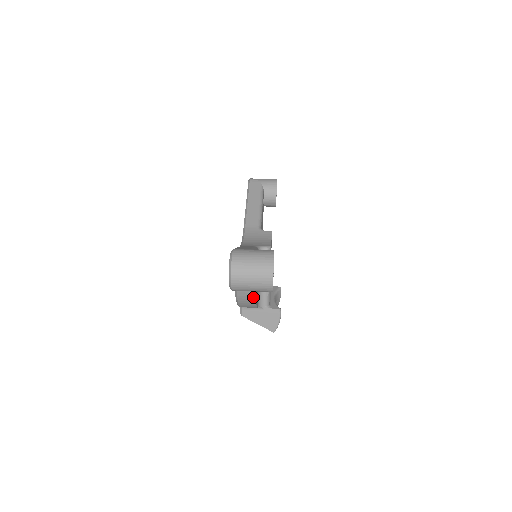
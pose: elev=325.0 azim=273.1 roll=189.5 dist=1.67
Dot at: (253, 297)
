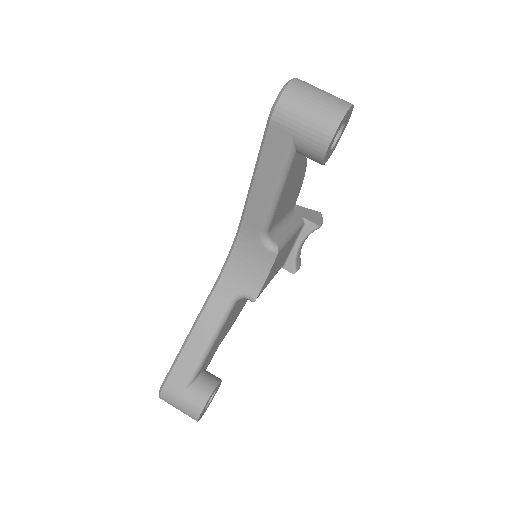
Dot at: occluded
